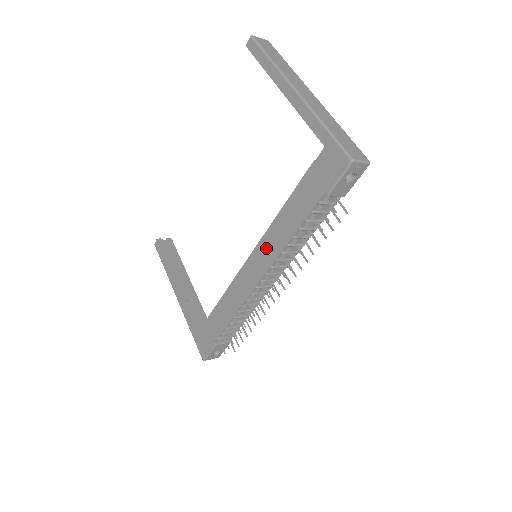
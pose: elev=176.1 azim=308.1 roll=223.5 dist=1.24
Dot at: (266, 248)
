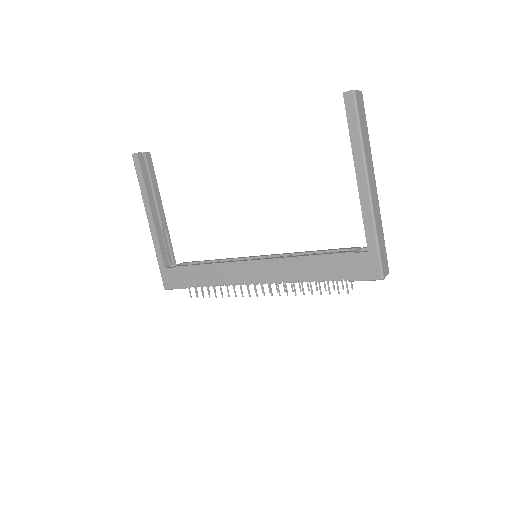
Dot at: (274, 269)
